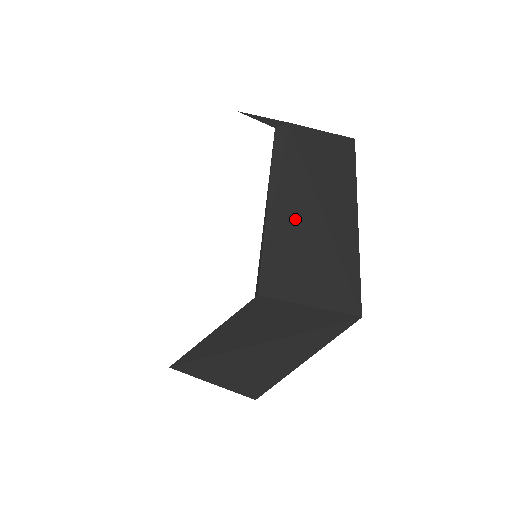
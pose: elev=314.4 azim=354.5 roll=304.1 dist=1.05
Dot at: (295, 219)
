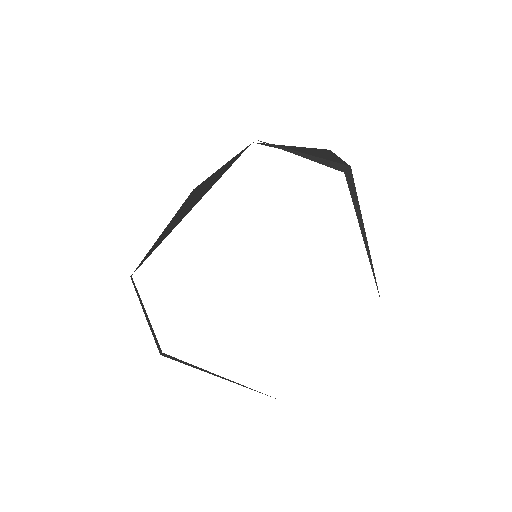
Dot at: occluded
